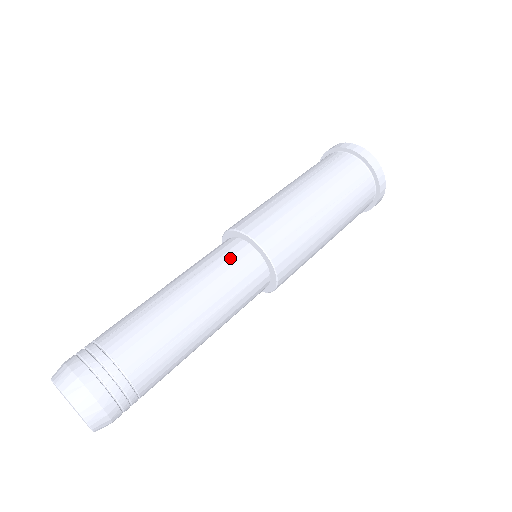
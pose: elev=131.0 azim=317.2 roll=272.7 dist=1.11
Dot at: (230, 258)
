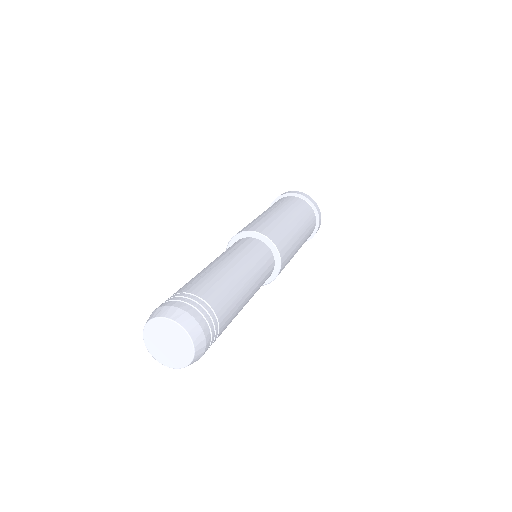
Dot at: (248, 245)
